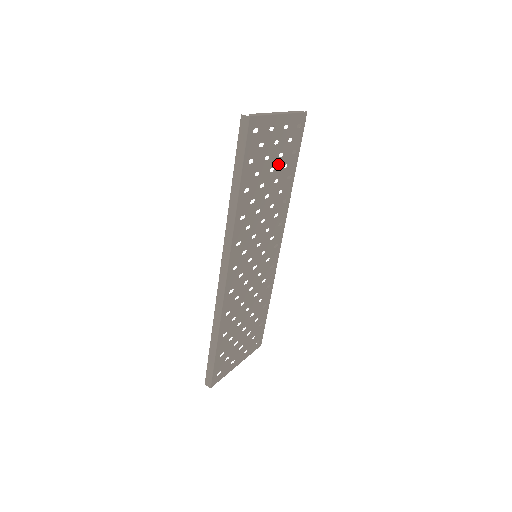
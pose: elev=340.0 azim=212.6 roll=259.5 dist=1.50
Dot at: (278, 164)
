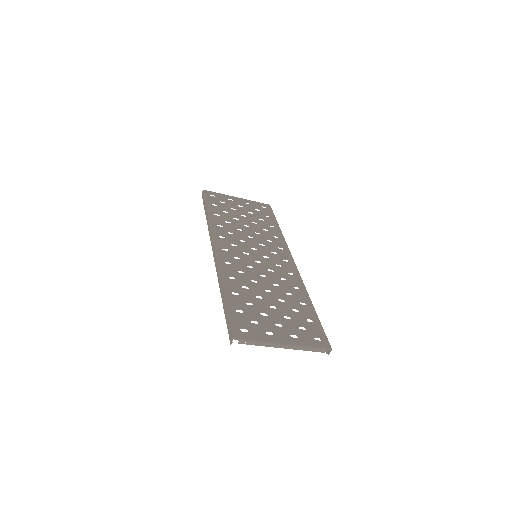
Dot at: (250, 216)
